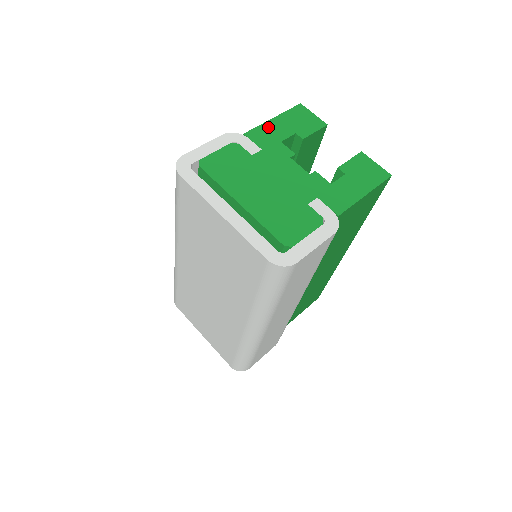
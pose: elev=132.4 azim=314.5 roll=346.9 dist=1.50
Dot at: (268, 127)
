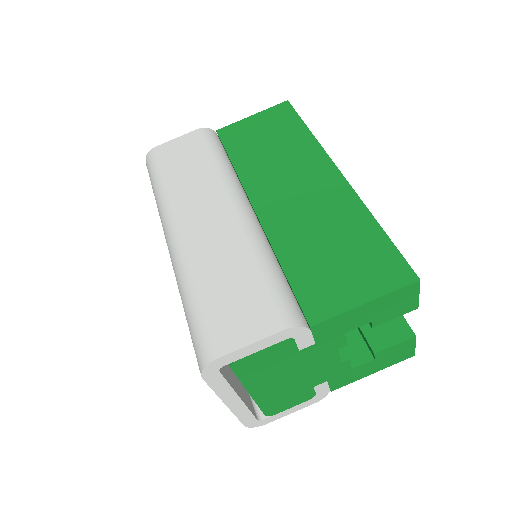
Dot at: (347, 317)
